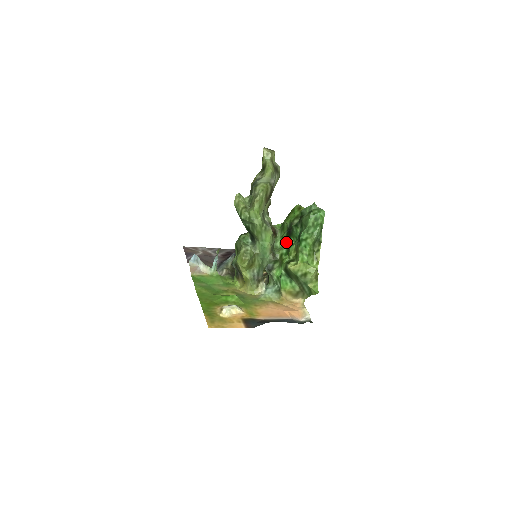
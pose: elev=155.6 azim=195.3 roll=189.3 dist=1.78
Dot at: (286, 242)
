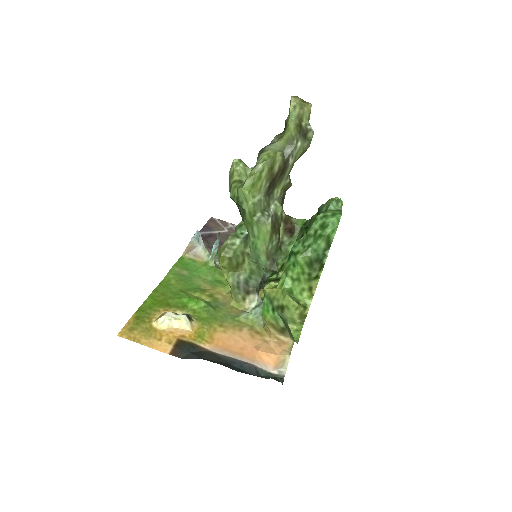
Dot at: occluded
